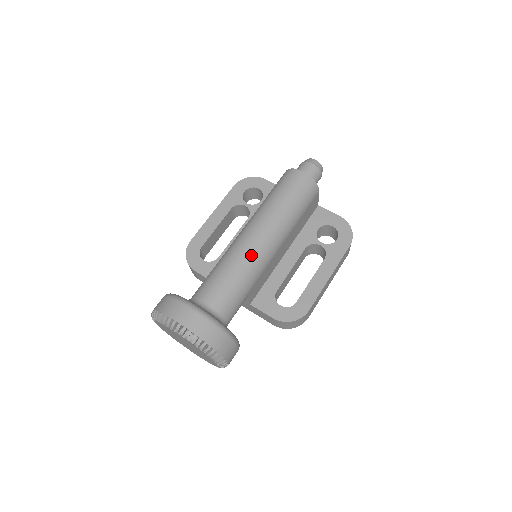
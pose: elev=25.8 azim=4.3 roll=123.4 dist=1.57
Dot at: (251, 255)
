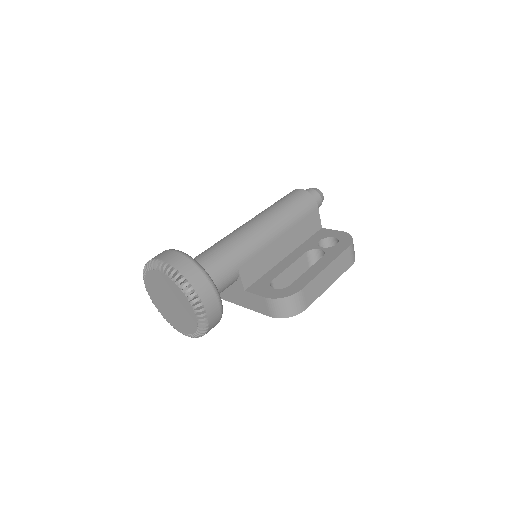
Dot at: (243, 234)
